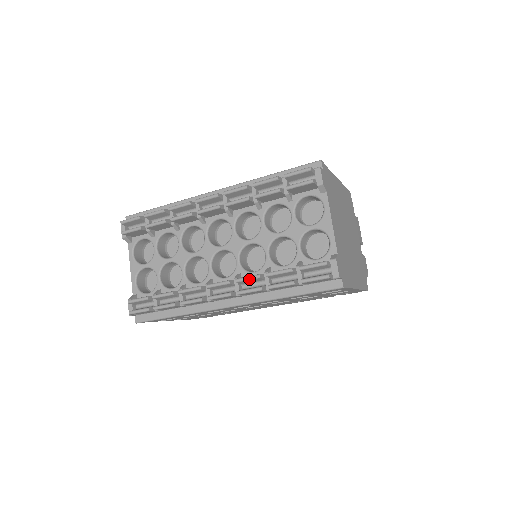
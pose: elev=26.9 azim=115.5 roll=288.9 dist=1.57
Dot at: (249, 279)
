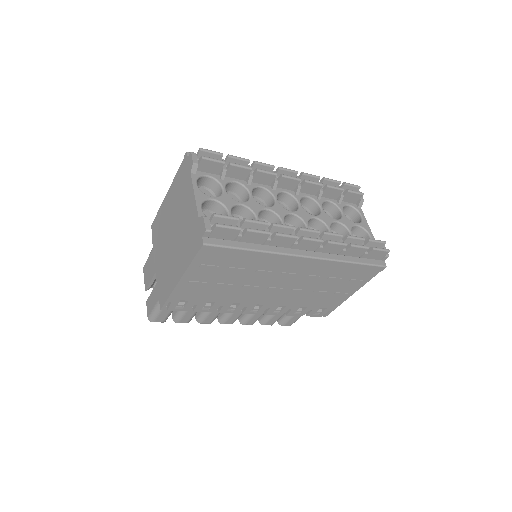
Dot at: (335, 234)
